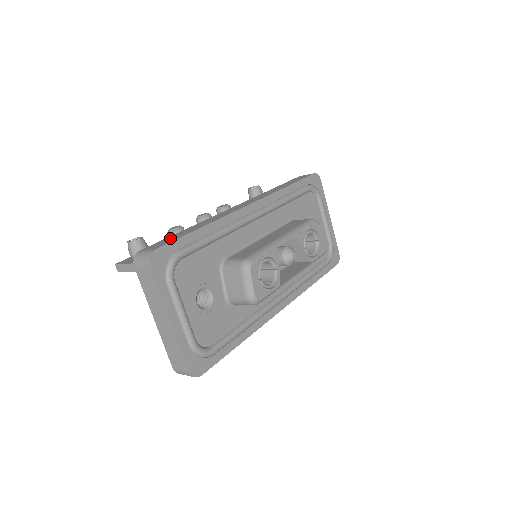
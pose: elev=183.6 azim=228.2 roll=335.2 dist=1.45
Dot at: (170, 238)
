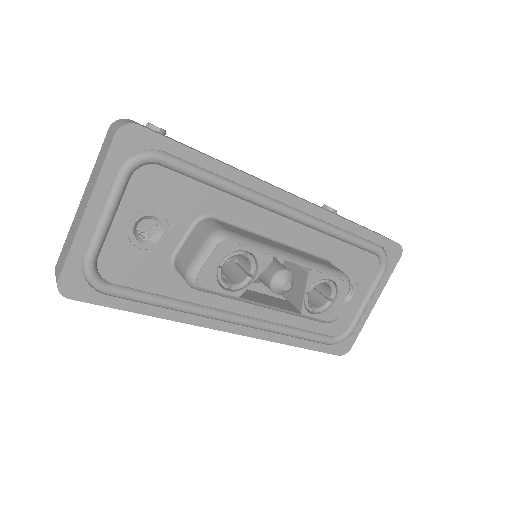
Dot at: occluded
